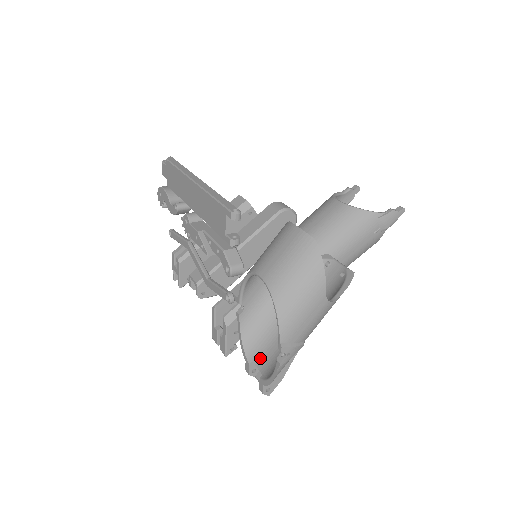
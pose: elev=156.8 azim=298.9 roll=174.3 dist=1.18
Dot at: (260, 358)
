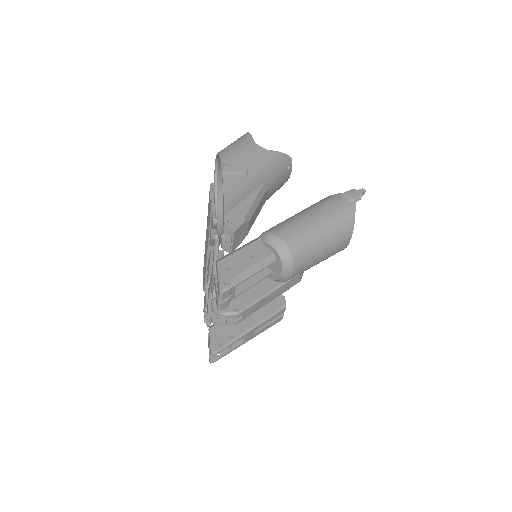
Dot at: occluded
